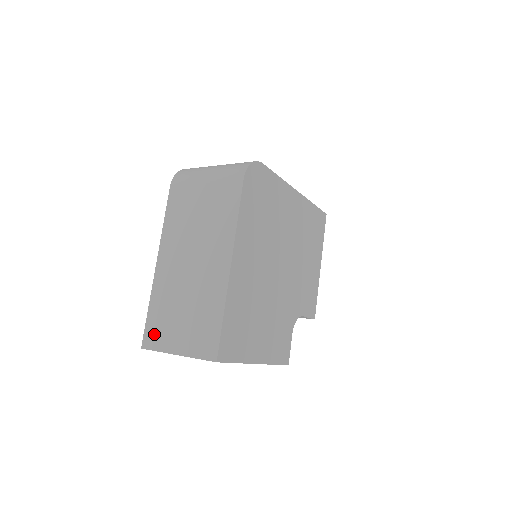
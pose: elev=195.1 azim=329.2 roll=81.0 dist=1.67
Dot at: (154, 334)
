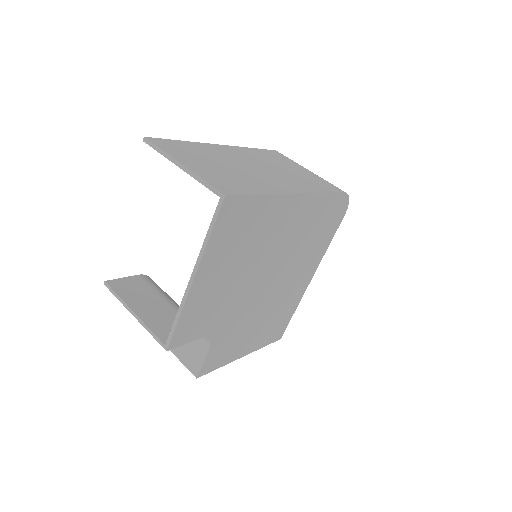
Dot at: (171, 146)
